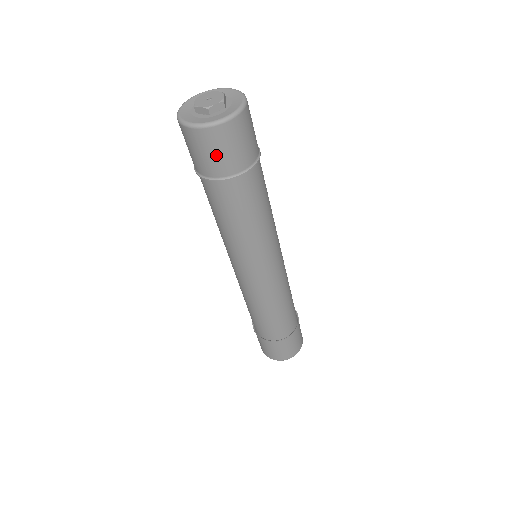
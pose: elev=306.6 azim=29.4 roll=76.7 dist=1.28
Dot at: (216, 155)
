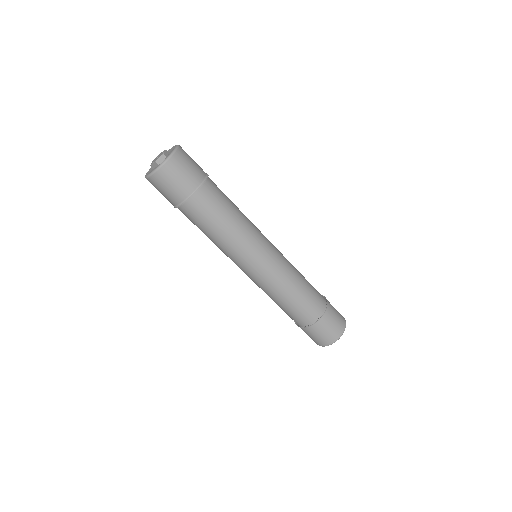
Dot at: (188, 170)
